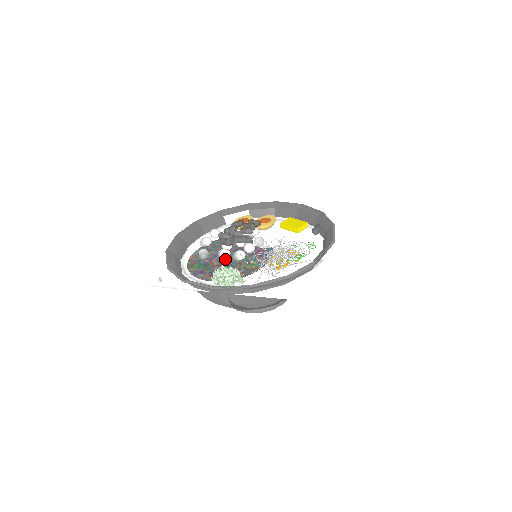
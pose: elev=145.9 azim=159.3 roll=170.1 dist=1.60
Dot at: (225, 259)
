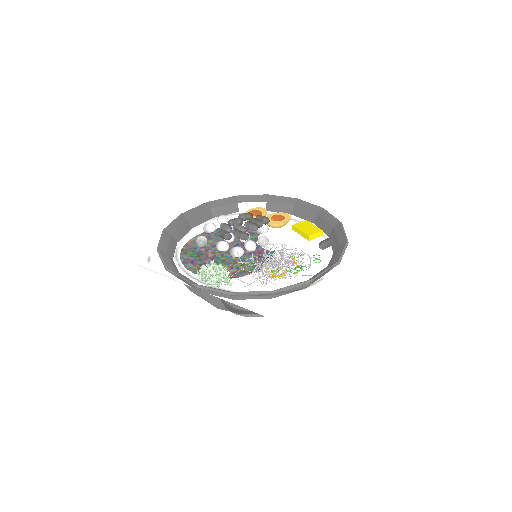
Dot at: (222, 252)
